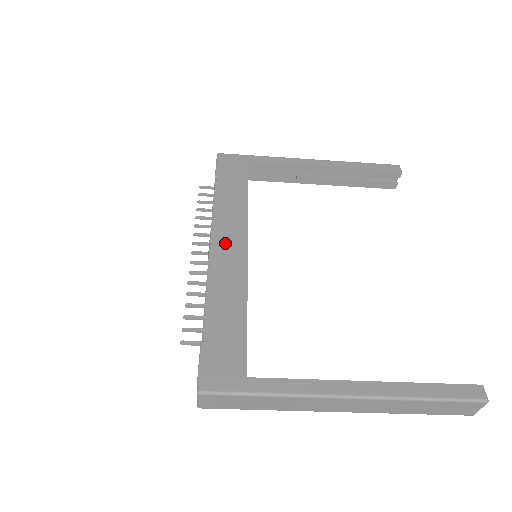
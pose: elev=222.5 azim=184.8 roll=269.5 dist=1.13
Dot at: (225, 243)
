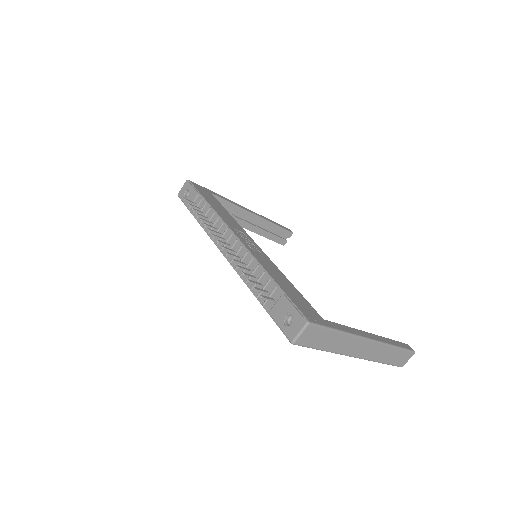
Dot at: (243, 238)
